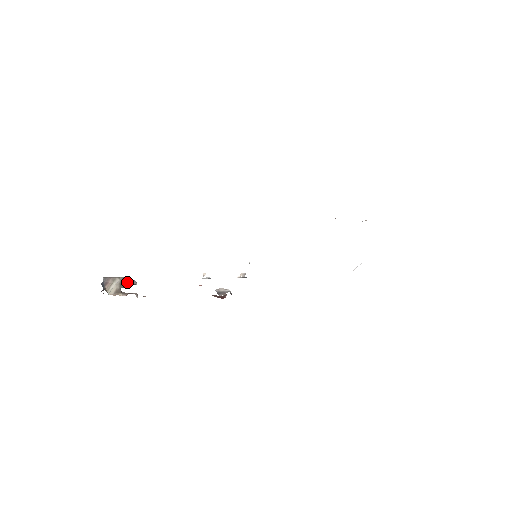
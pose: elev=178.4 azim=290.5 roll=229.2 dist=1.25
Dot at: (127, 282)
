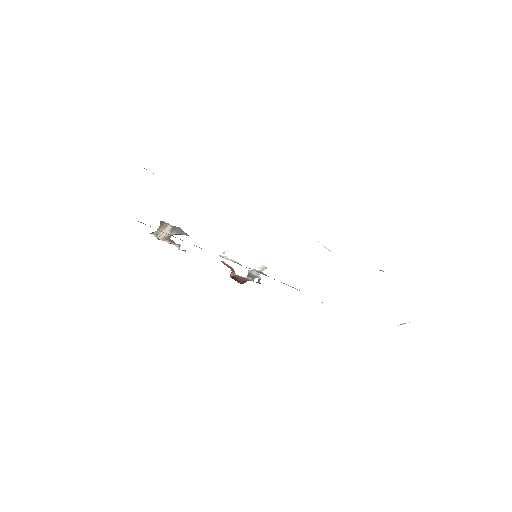
Dot at: (178, 231)
